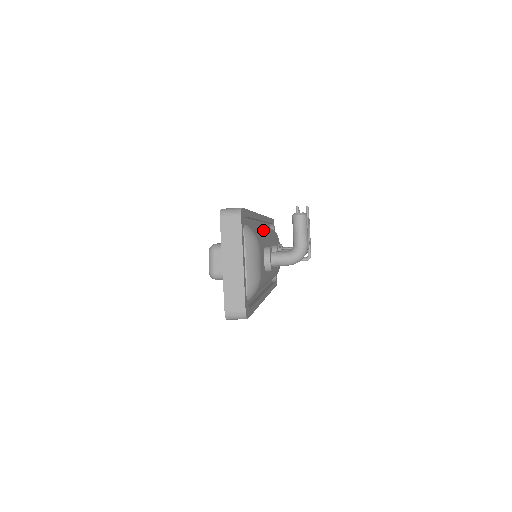
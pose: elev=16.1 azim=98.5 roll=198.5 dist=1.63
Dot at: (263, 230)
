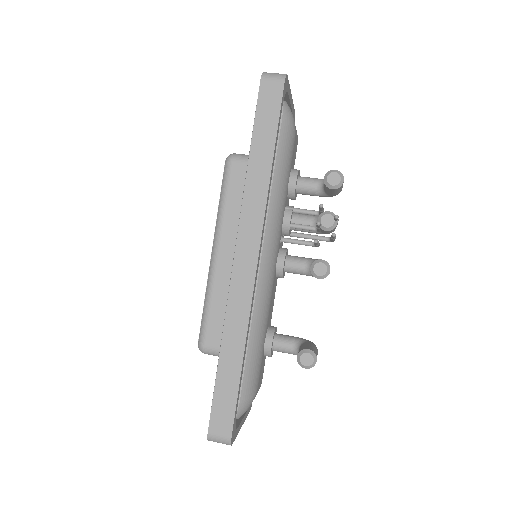
Dot at: (261, 292)
